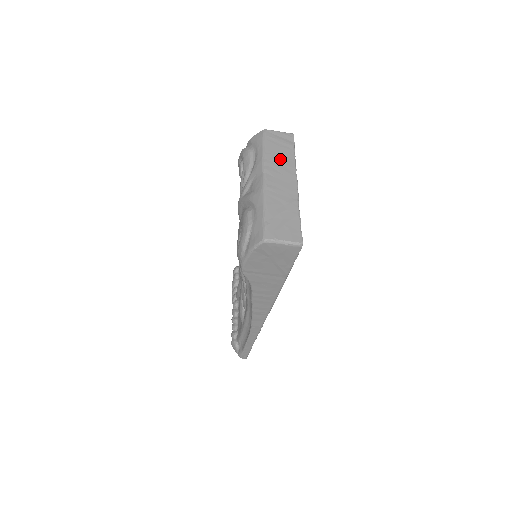
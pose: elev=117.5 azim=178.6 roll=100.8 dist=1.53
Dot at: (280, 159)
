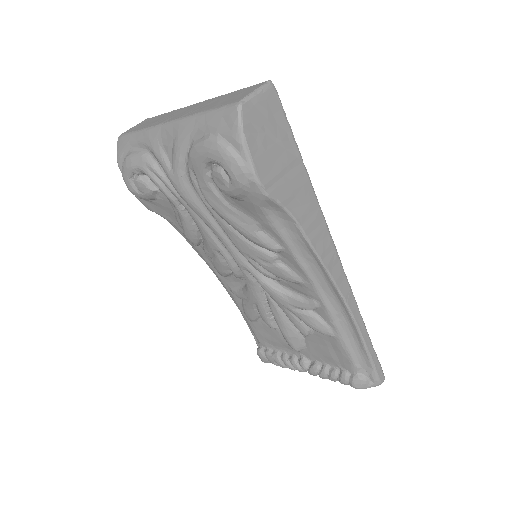
Dot at: (160, 119)
